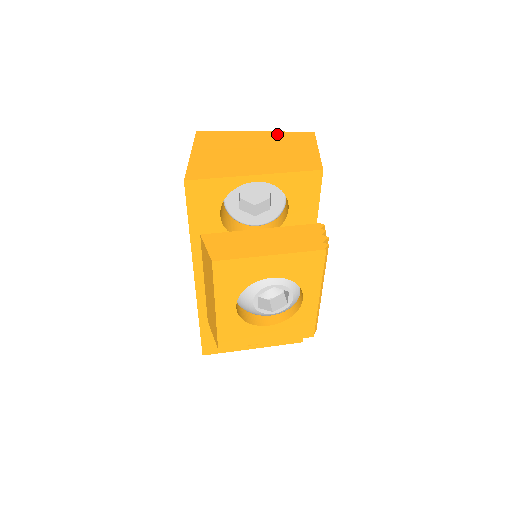
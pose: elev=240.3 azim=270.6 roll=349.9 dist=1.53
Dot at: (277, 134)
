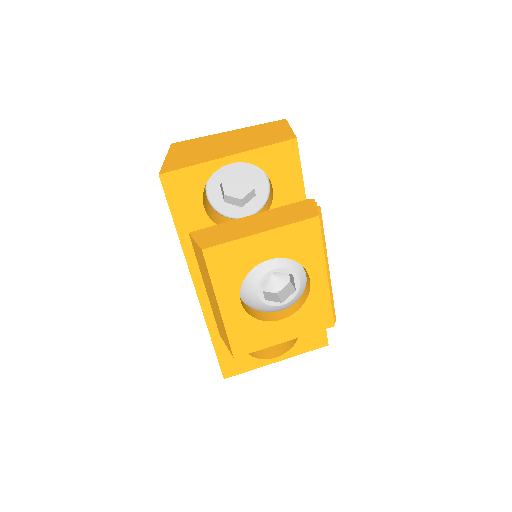
Dot at: (249, 128)
